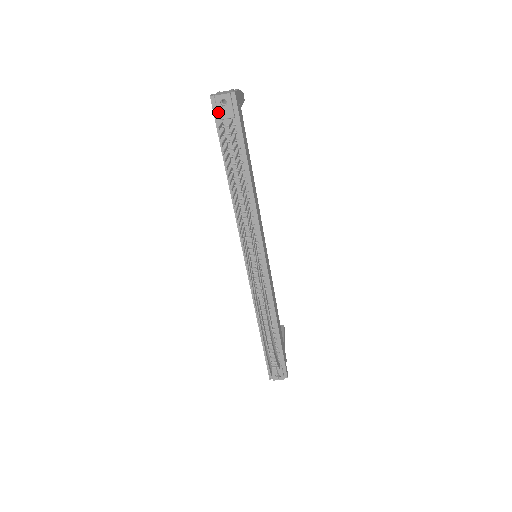
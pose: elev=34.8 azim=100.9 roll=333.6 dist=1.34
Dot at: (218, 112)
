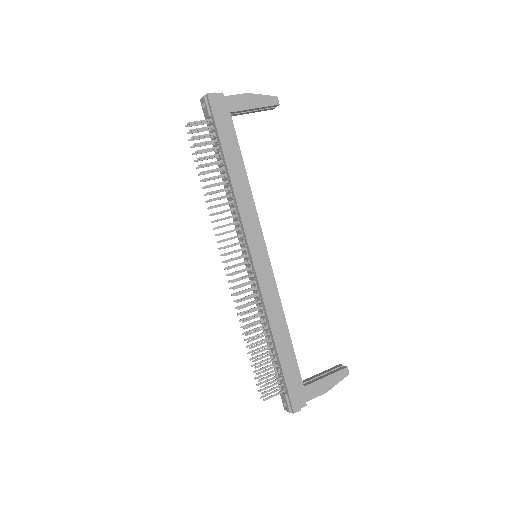
Dot at: (204, 114)
